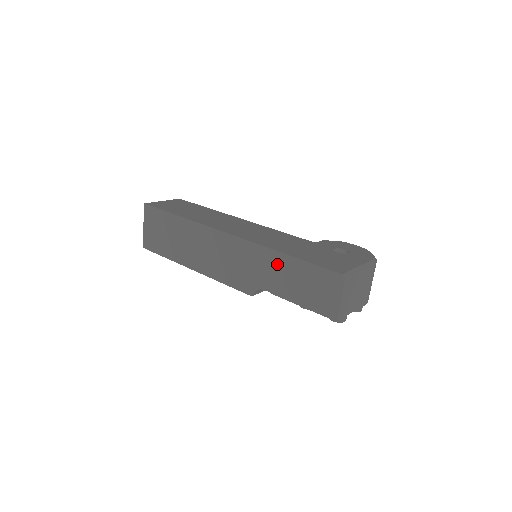
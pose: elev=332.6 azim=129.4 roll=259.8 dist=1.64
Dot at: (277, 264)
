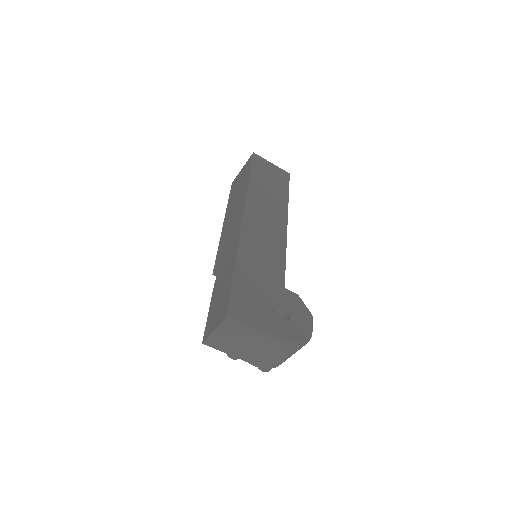
Dot at: (229, 267)
